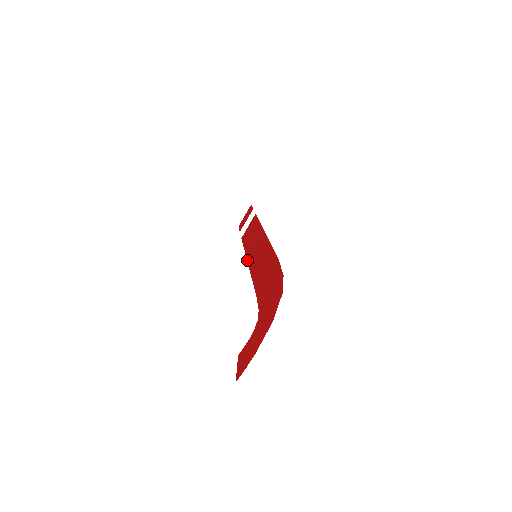
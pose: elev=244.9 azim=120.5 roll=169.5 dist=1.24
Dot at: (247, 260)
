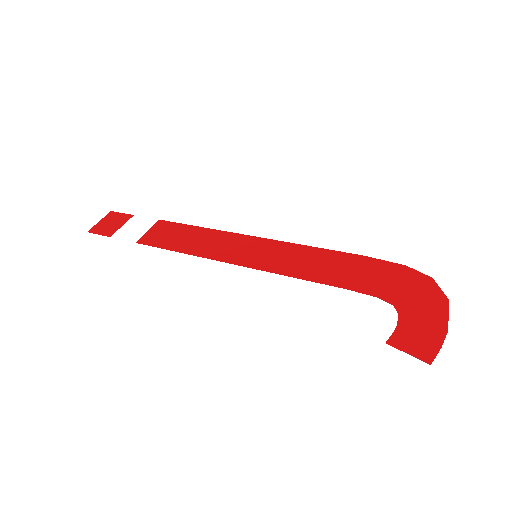
Dot at: (223, 261)
